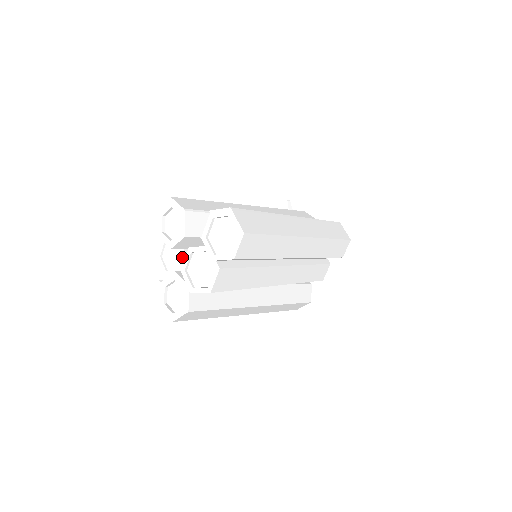
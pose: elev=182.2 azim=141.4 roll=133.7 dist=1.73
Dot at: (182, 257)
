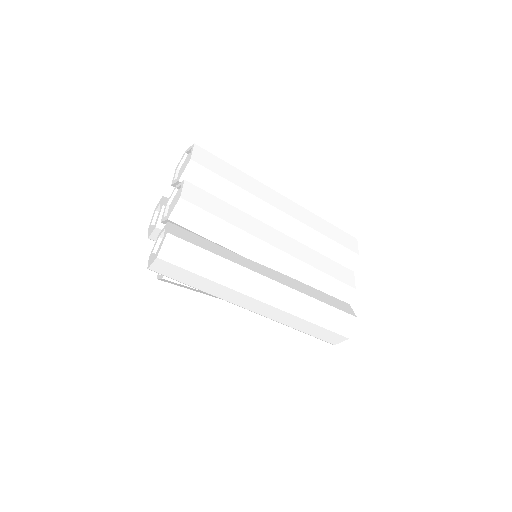
Dot at: occluded
